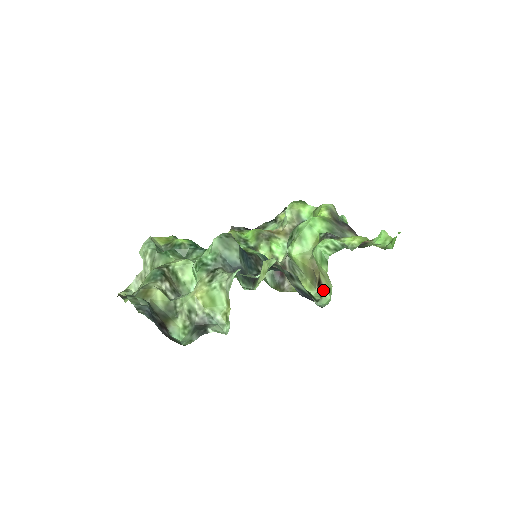
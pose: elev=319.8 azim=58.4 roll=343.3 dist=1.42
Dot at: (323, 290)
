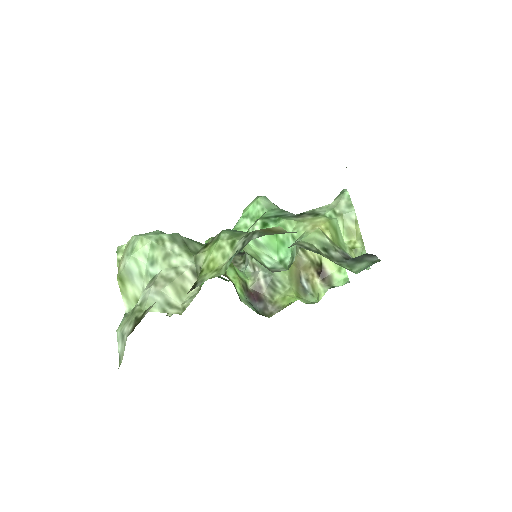
Dot at: (329, 276)
